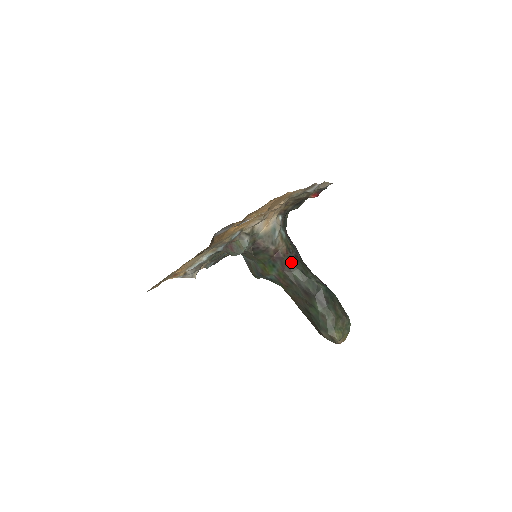
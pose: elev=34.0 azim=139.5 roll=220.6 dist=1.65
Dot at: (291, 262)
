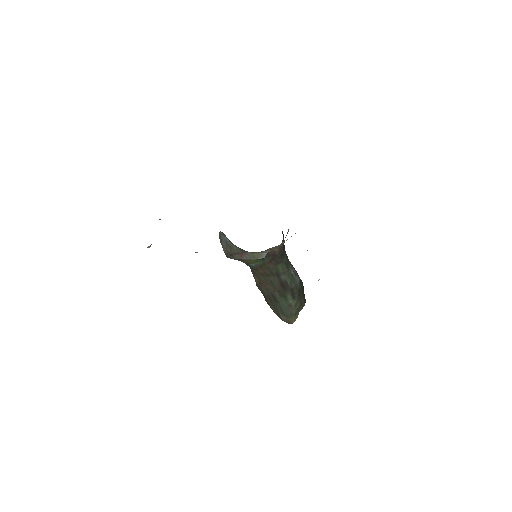
Dot at: (280, 256)
